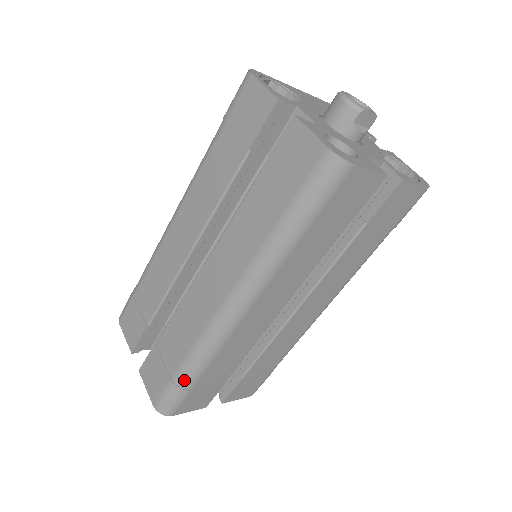
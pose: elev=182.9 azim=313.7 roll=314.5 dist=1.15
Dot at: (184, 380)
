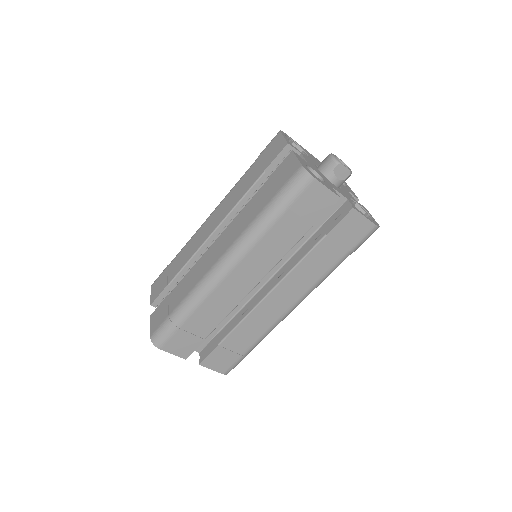
Dot at: (177, 317)
